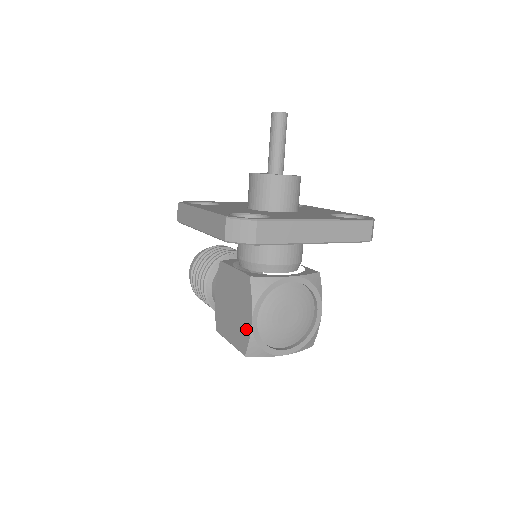
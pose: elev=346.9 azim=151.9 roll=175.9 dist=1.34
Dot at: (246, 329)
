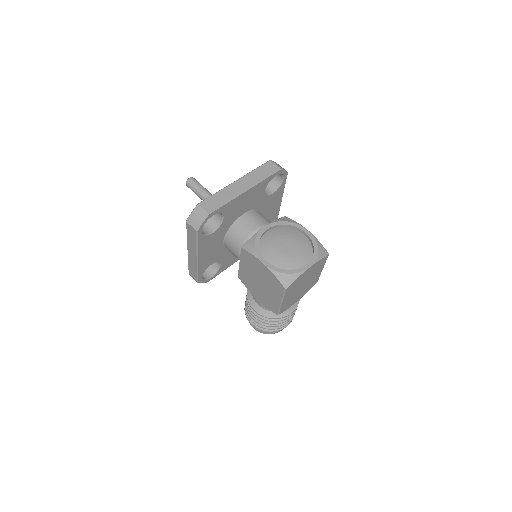
Dot at: (269, 274)
